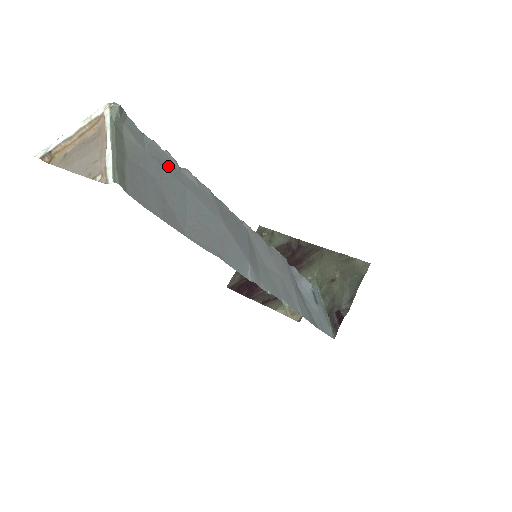
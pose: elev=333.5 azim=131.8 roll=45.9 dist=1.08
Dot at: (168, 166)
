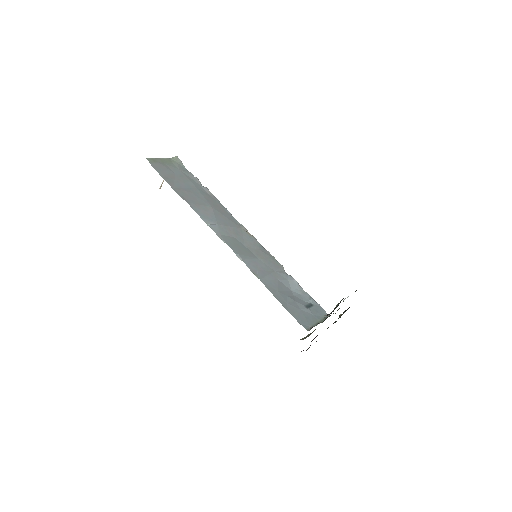
Dot at: (192, 180)
